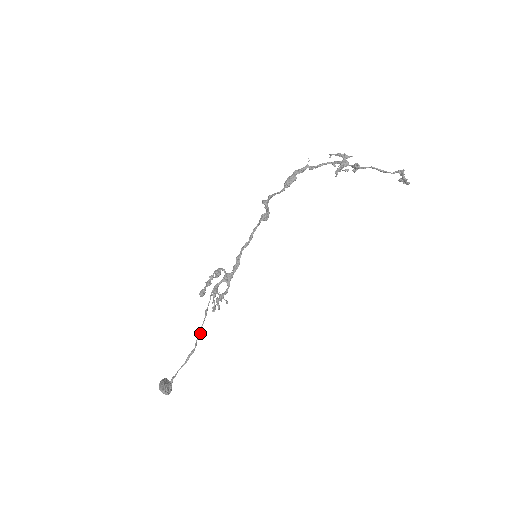
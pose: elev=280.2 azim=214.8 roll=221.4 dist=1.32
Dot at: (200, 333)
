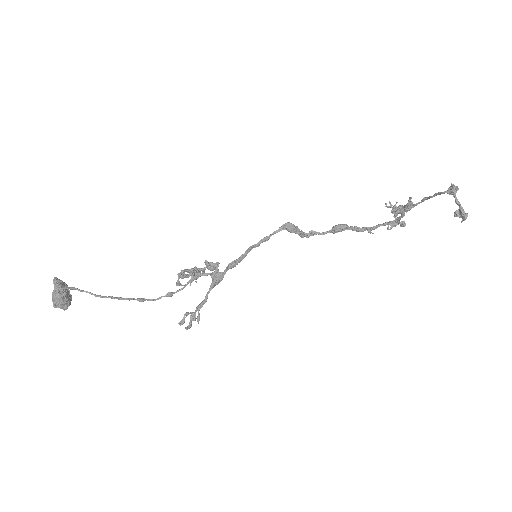
Dot at: (144, 300)
